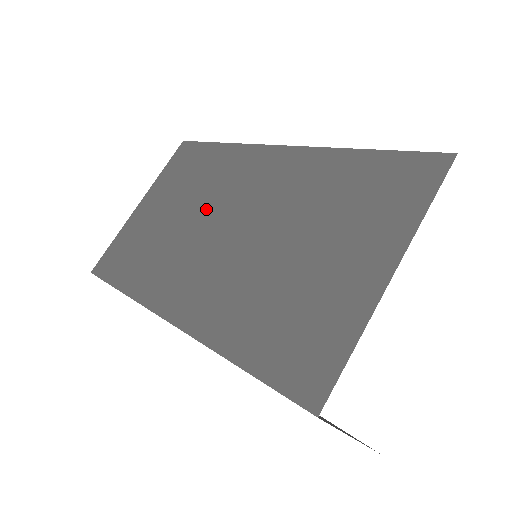
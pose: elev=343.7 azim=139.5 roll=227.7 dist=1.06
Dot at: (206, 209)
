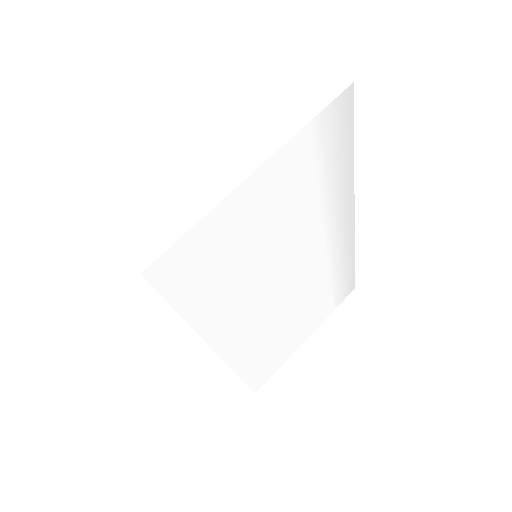
Dot at: occluded
